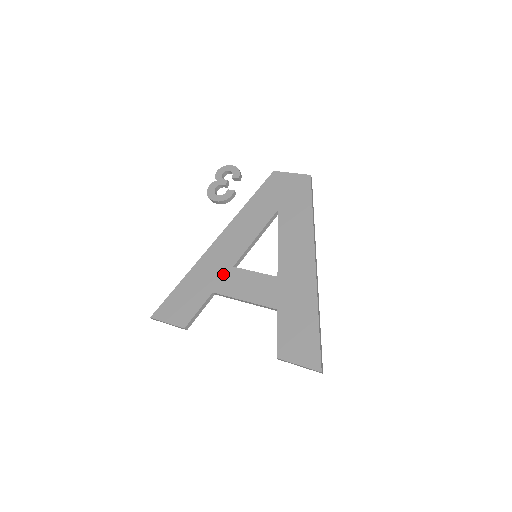
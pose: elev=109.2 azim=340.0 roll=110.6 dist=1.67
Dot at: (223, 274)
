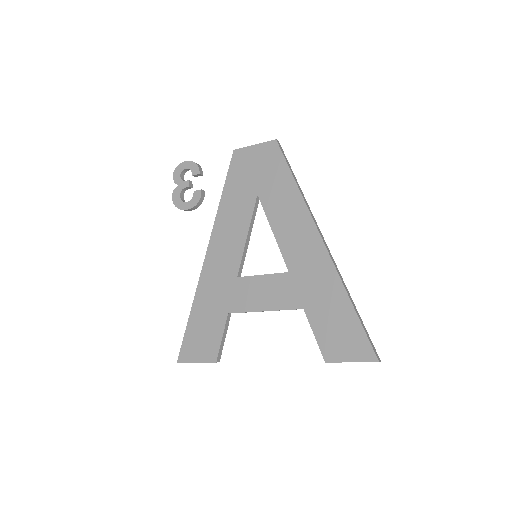
Dot at: (230, 289)
